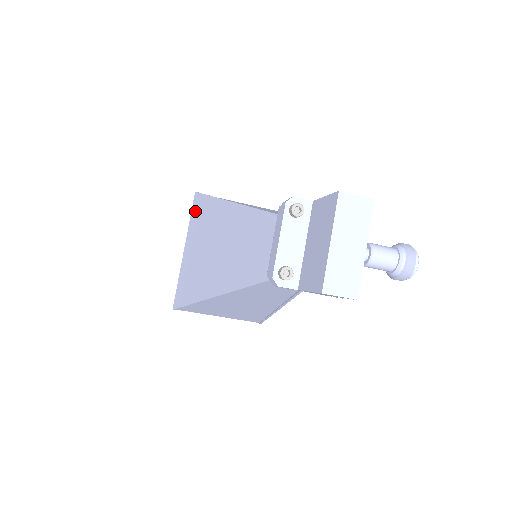
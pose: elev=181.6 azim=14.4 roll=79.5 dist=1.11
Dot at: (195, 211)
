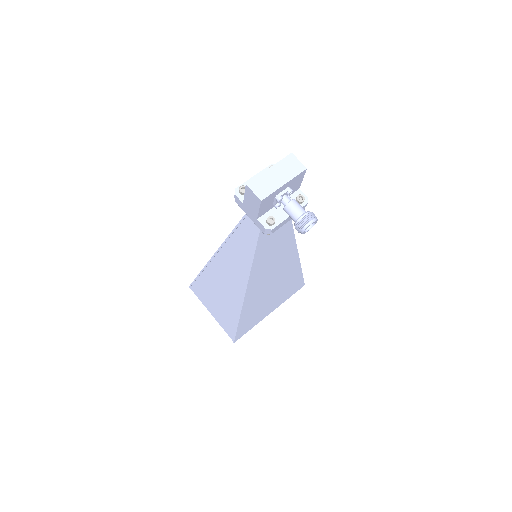
Dot at: occluded
